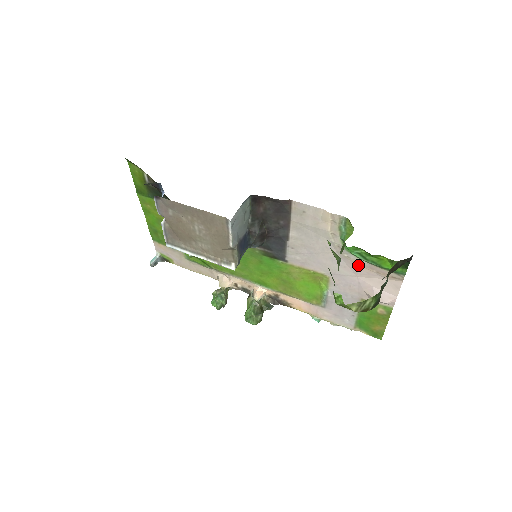
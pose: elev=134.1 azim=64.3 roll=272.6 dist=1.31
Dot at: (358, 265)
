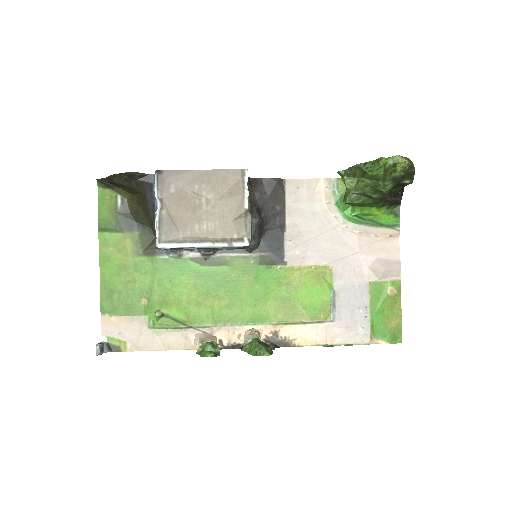
Dot at: (357, 234)
